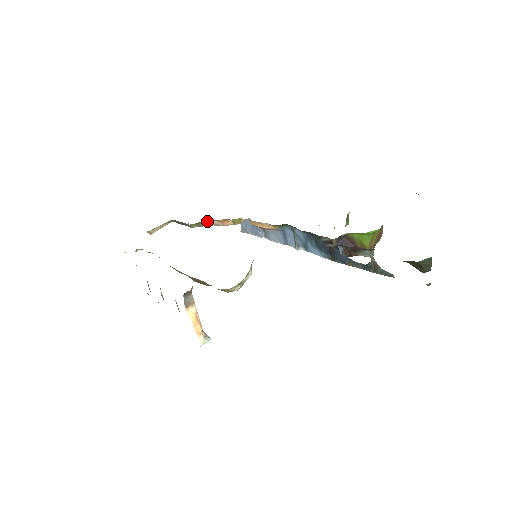
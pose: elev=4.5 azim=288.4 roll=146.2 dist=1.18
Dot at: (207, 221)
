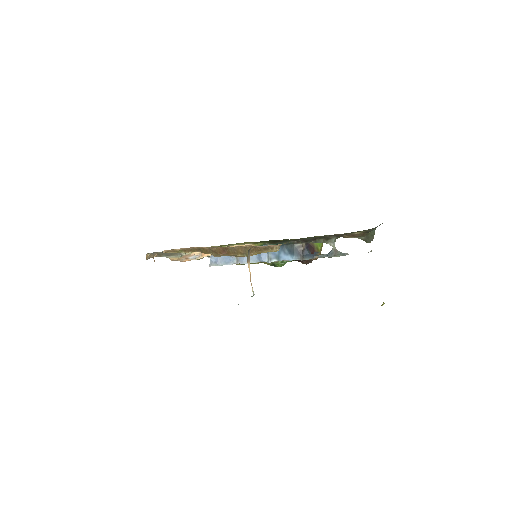
Dot at: occluded
